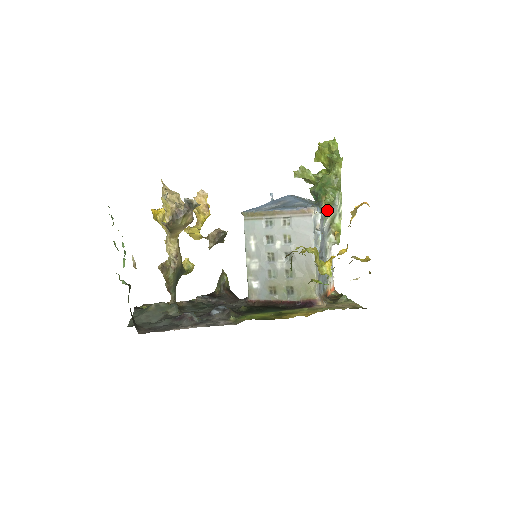
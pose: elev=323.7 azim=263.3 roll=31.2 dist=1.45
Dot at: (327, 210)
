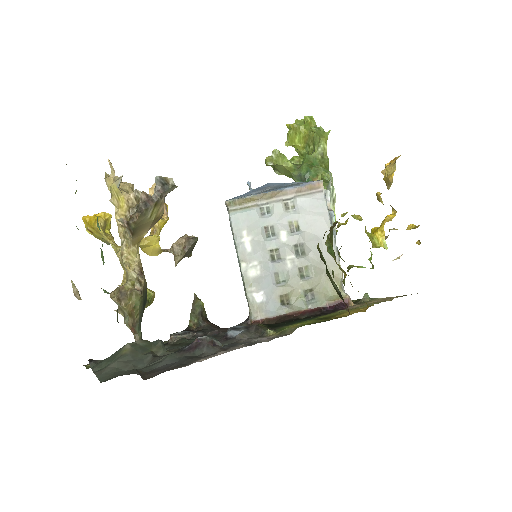
Dot at: occluded
